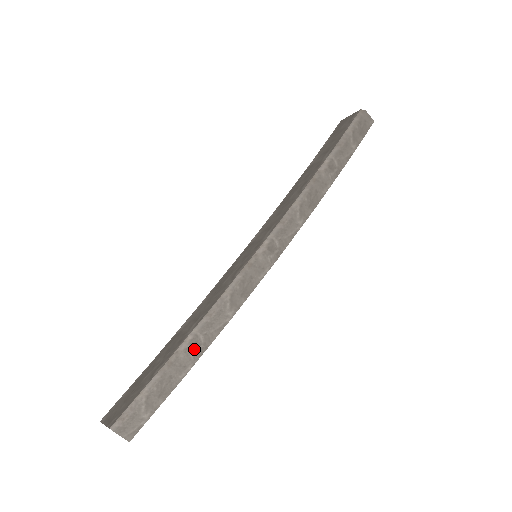
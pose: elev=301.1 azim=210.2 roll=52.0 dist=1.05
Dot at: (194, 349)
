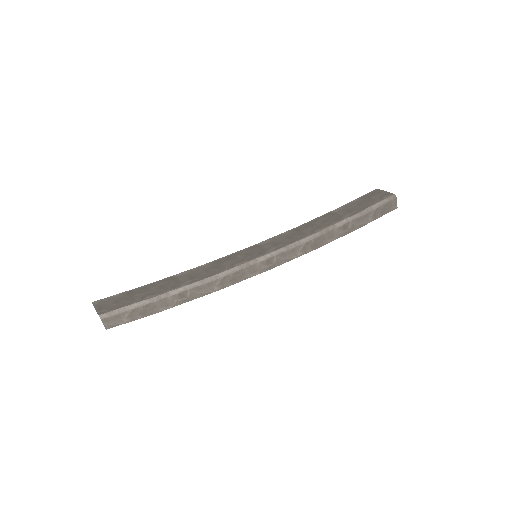
Dot at: (180, 298)
